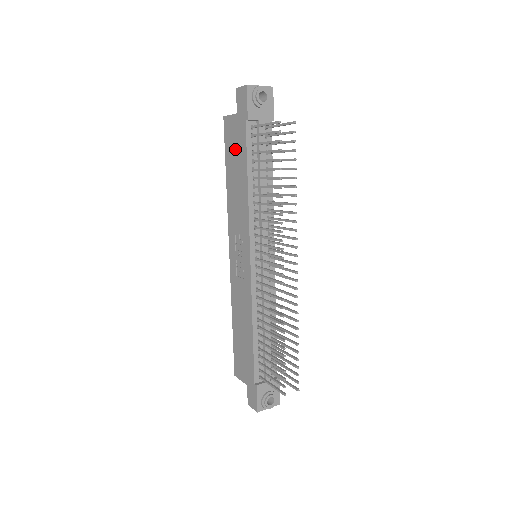
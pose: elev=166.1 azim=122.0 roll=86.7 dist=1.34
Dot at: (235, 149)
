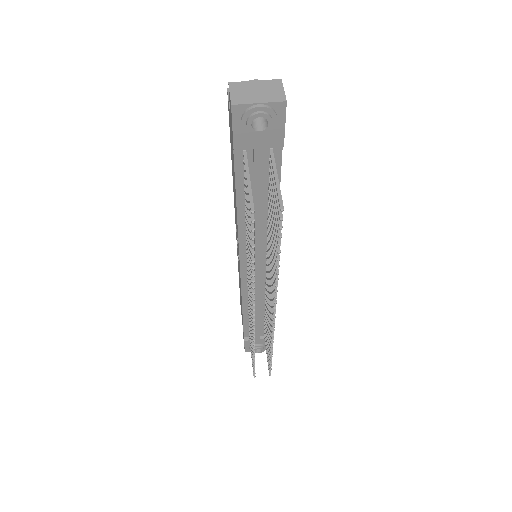
Dot at: occluded
